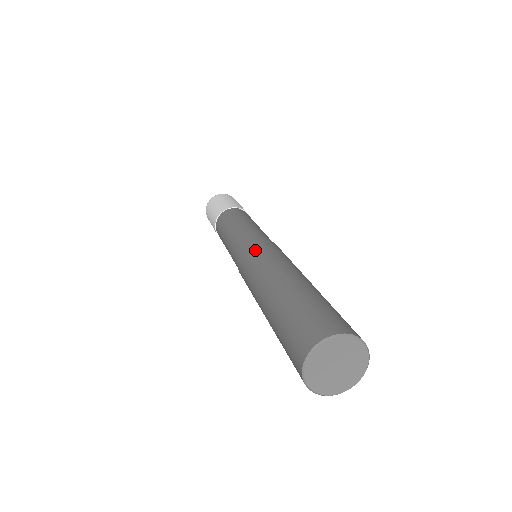
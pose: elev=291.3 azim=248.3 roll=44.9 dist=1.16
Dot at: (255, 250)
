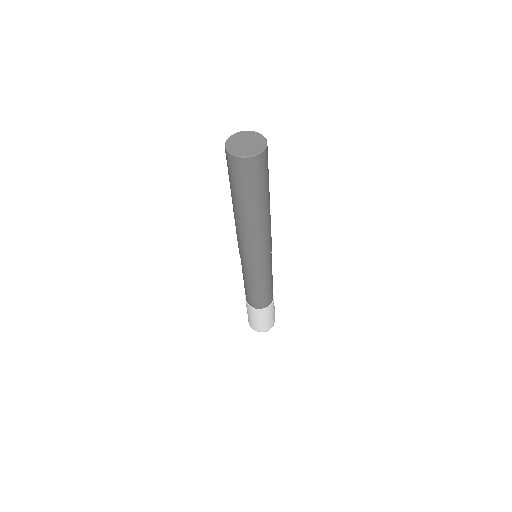
Dot at: occluded
